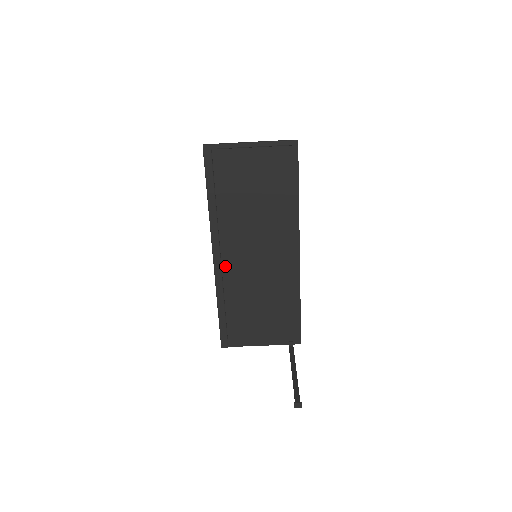
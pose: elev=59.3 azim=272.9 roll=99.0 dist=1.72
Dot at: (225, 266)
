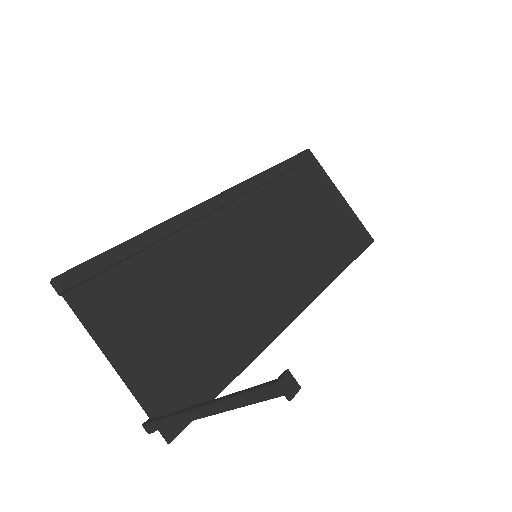
Dot at: (213, 219)
